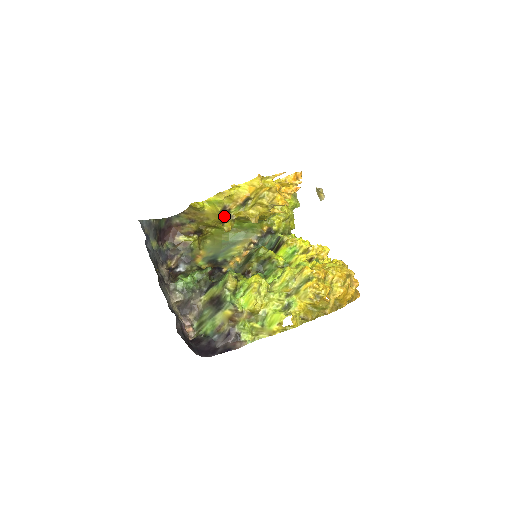
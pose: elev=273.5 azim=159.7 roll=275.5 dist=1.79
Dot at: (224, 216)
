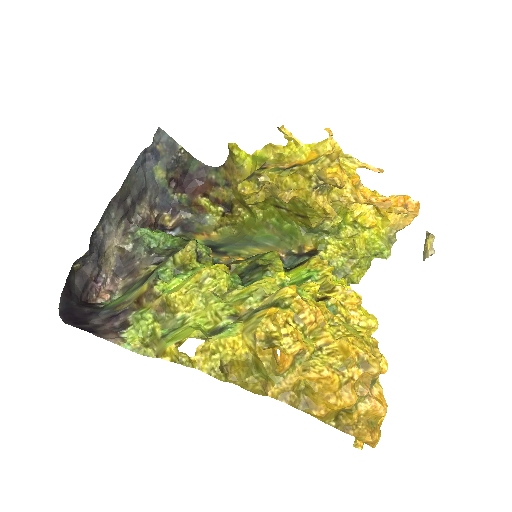
Dot at: (252, 173)
